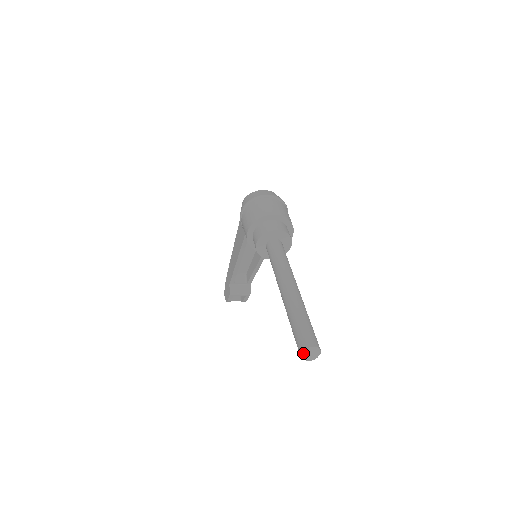
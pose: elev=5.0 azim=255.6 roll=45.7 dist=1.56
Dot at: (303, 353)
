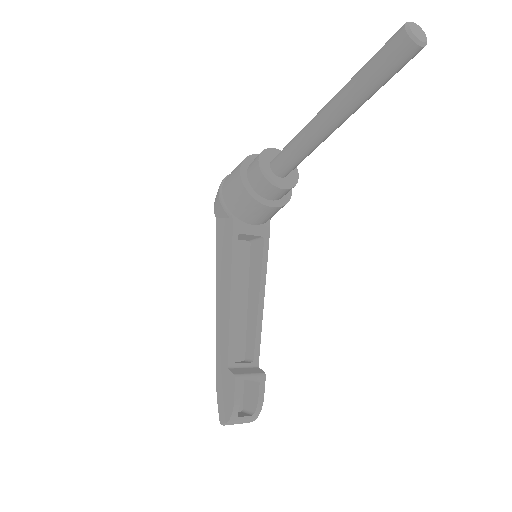
Dot at: (407, 25)
